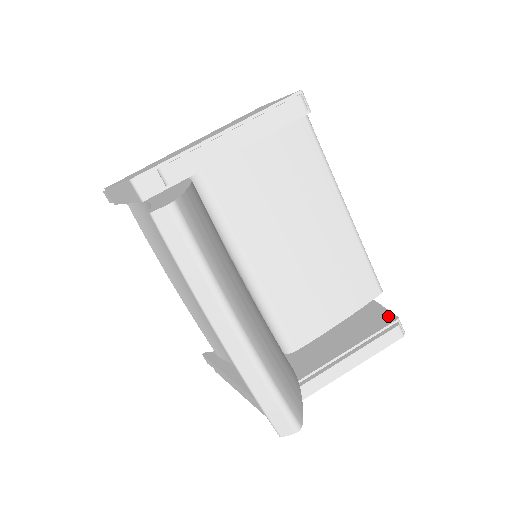
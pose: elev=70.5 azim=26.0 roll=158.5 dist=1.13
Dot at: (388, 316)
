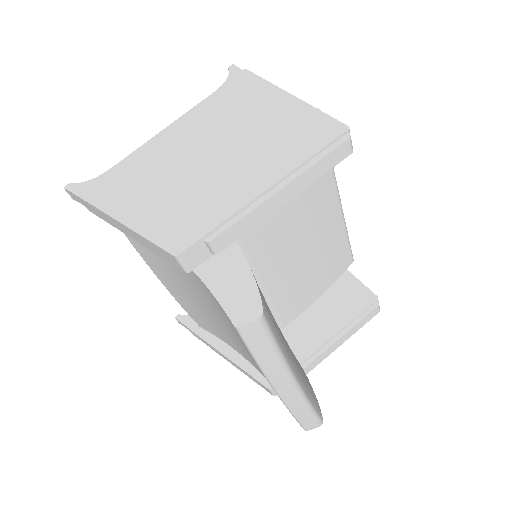
Dot at: (367, 294)
